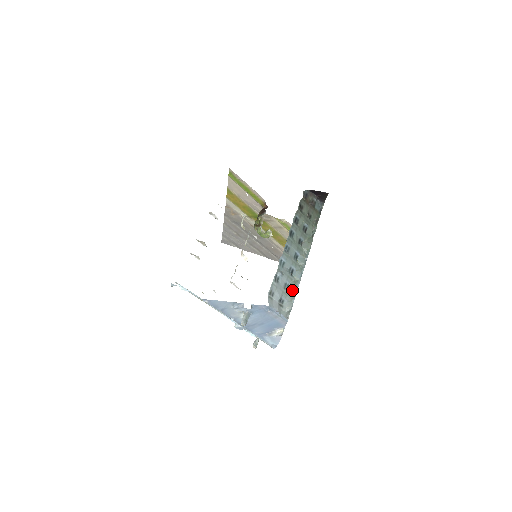
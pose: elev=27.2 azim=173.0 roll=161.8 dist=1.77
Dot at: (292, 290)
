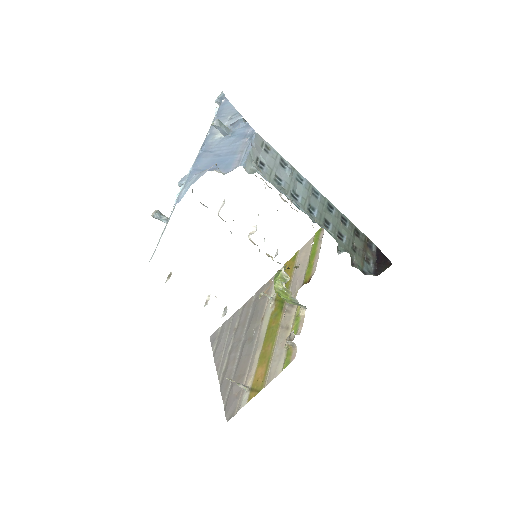
Dot at: (277, 187)
